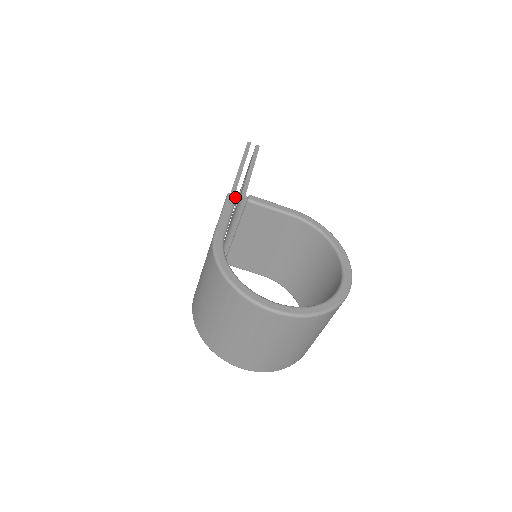
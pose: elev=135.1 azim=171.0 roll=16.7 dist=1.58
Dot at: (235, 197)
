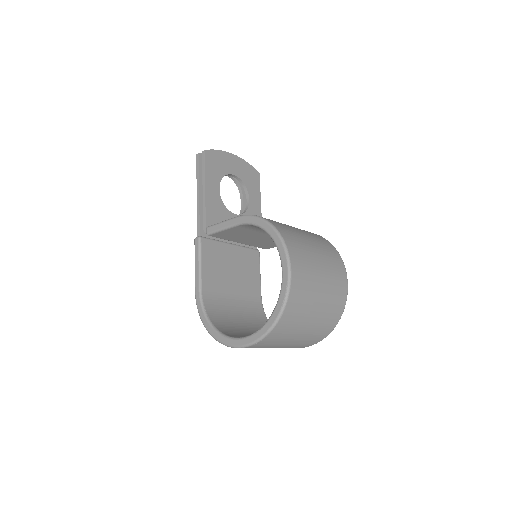
Dot at: (198, 240)
